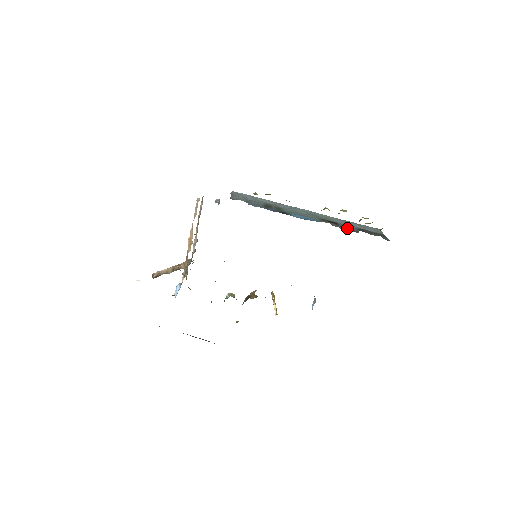
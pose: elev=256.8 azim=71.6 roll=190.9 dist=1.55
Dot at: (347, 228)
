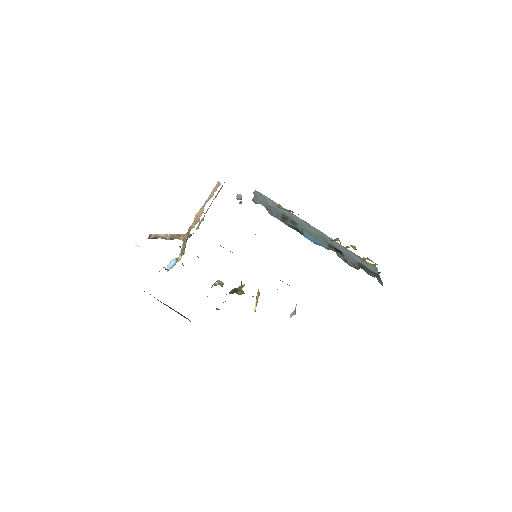
Dot at: (350, 261)
